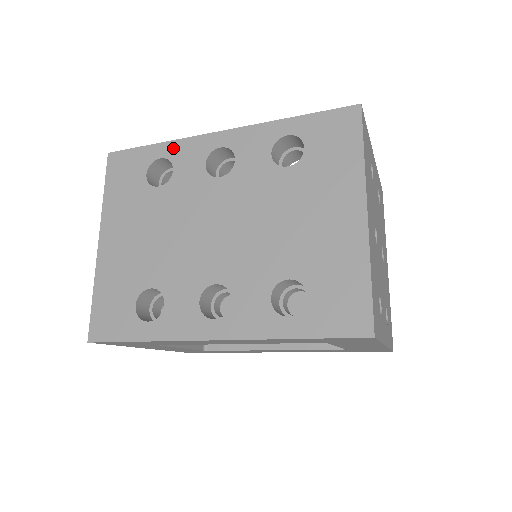
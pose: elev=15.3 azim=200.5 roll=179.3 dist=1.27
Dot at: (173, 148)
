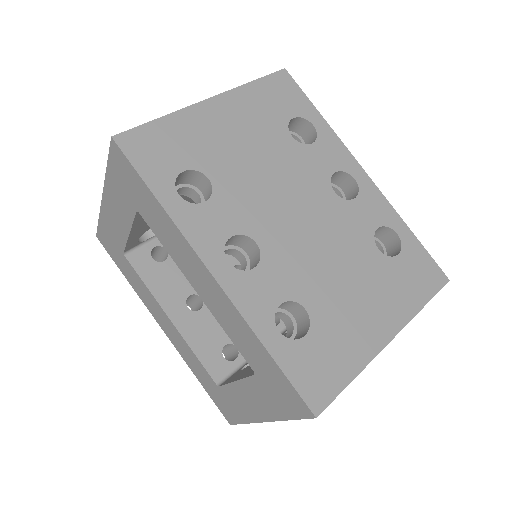
Dot at: (328, 133)
